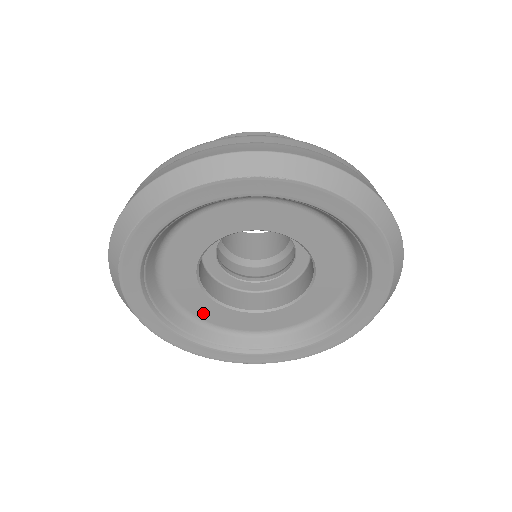
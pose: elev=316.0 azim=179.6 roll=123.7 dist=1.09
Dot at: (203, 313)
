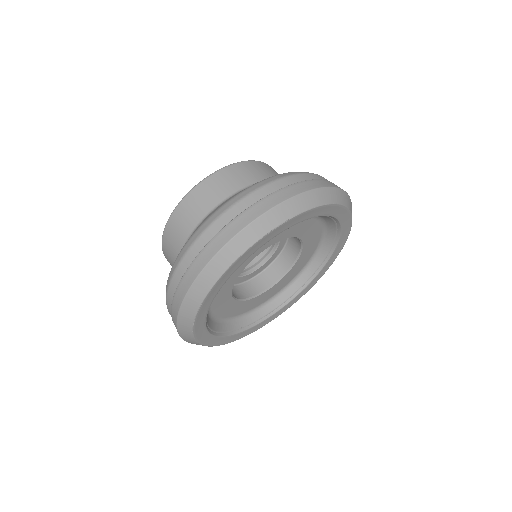
Dot at: (239, 311)
